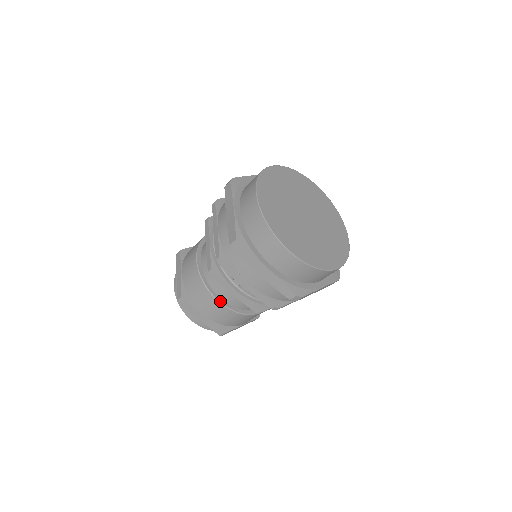
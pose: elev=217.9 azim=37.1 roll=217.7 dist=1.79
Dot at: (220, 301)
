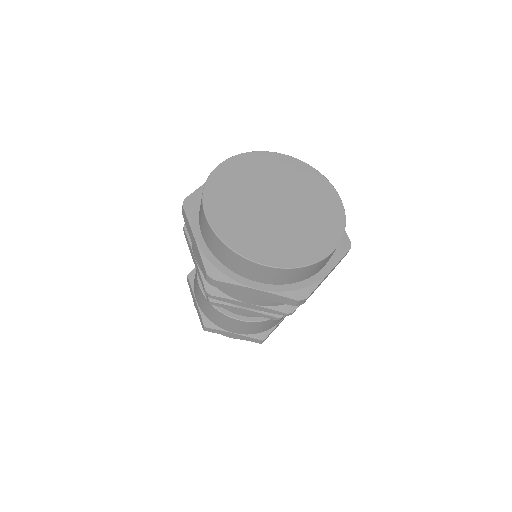
Dot at: (200, 284)
